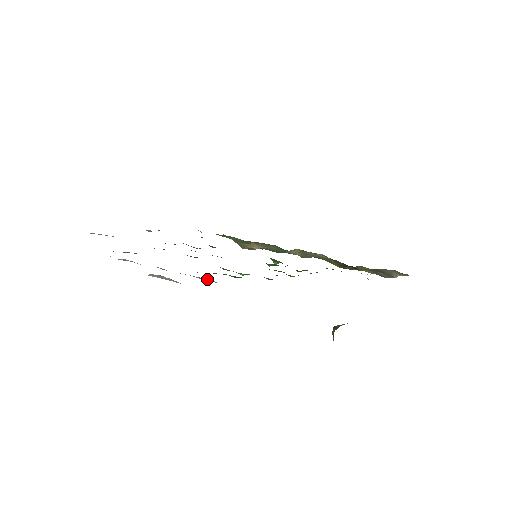
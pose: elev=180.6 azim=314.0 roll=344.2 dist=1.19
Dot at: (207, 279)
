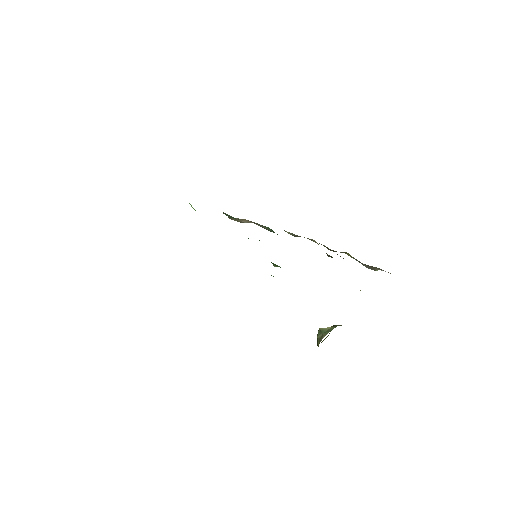
Dot at: occluded
